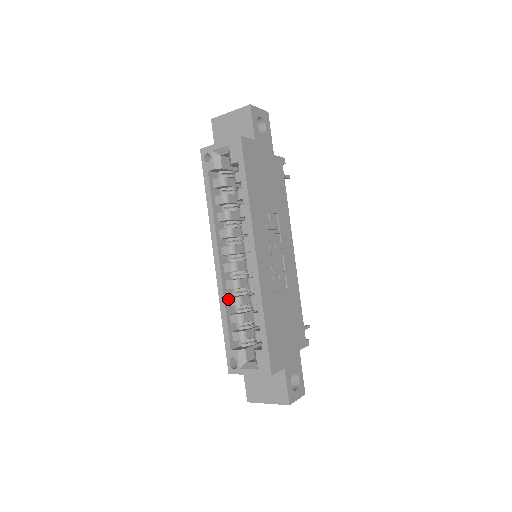
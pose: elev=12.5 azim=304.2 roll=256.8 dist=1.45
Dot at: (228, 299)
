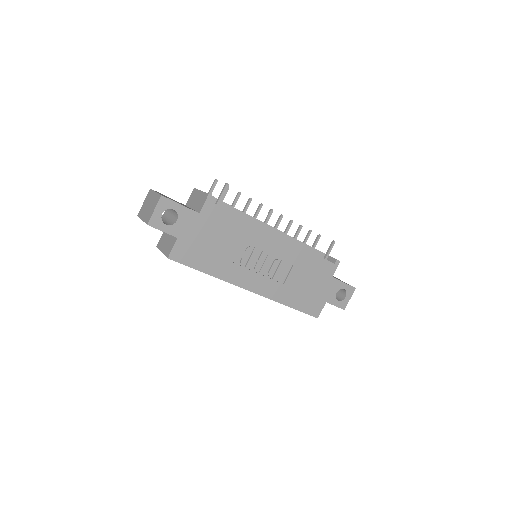
Dot at: occluded
